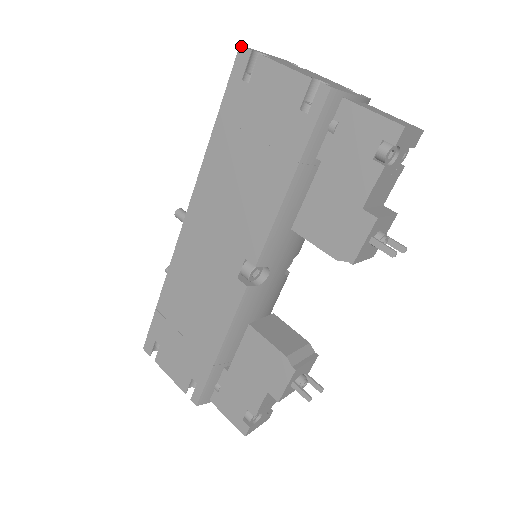
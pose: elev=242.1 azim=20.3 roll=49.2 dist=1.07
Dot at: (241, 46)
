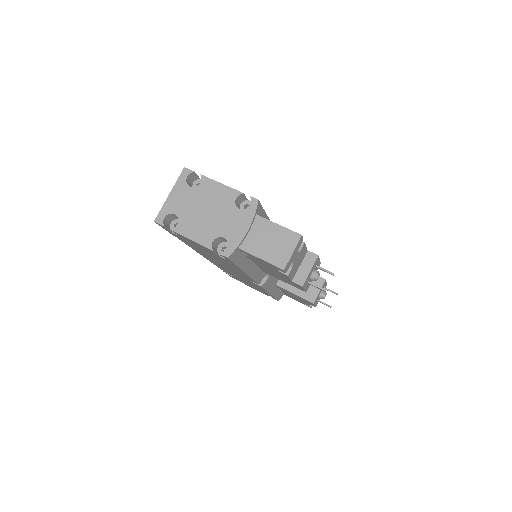
Dot at: occluded
